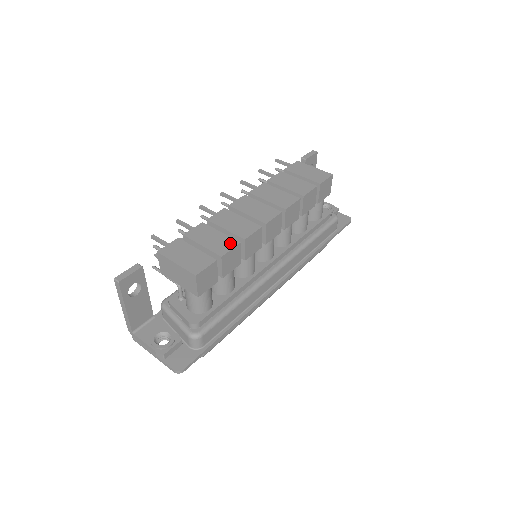
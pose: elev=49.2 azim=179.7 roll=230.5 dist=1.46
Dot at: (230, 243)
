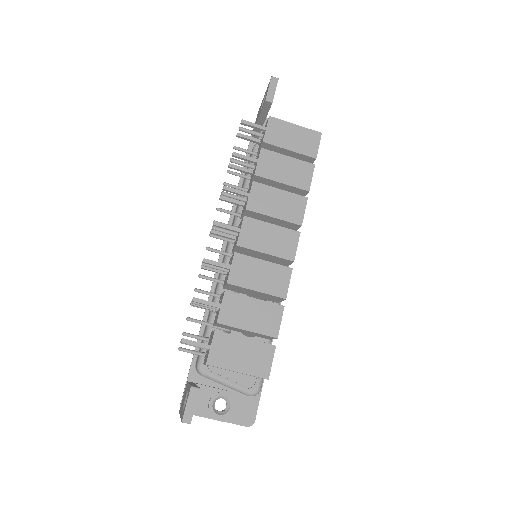
Dot at: (275, 313)
